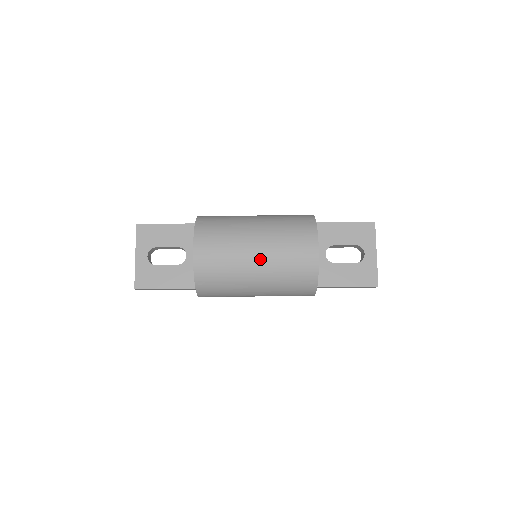
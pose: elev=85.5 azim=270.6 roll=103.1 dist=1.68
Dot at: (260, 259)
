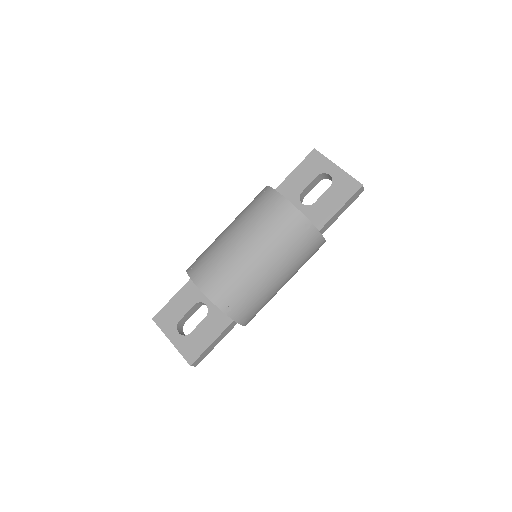
Dot at: (252, 247)
